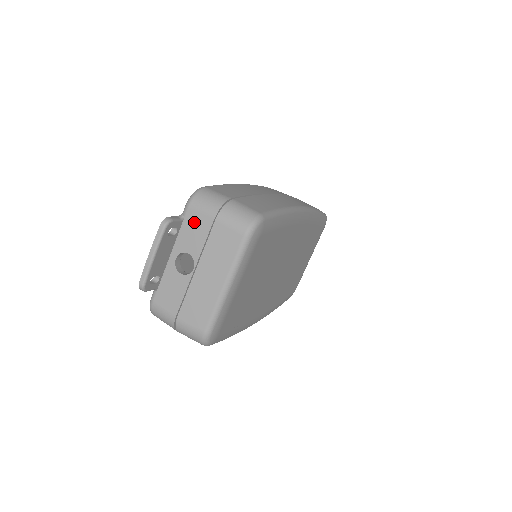
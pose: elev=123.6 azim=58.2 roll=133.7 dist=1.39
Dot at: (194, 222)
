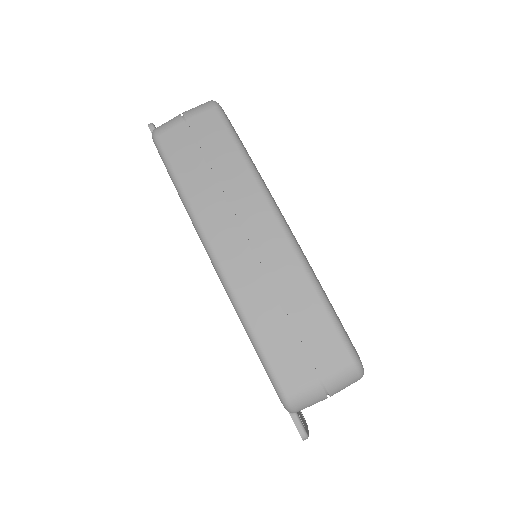
Dot at: occluded
